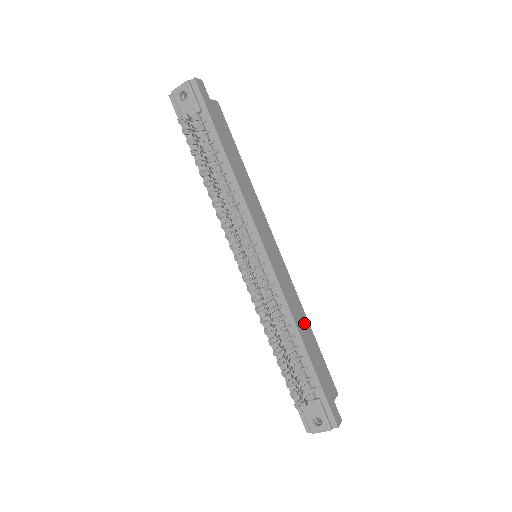
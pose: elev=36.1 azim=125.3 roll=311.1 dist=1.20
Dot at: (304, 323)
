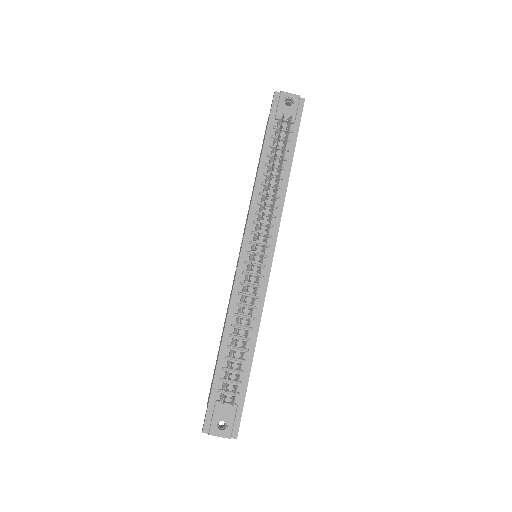
Dot at: occluded
